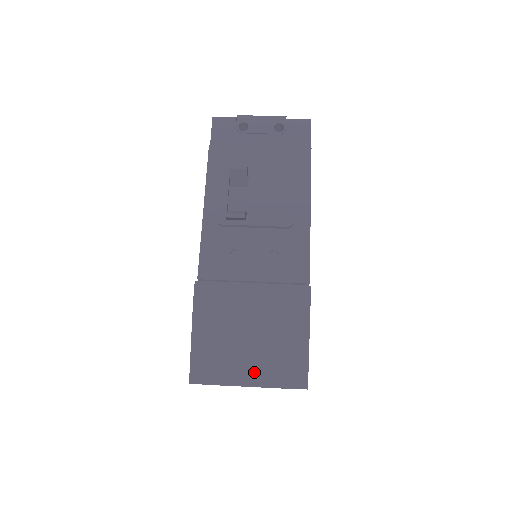
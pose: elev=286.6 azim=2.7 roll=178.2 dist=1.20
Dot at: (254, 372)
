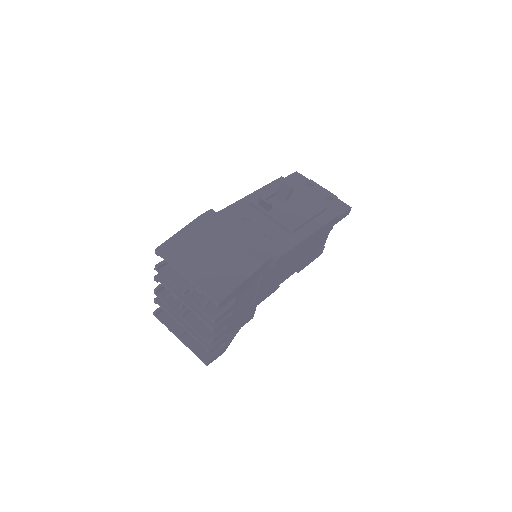
Dot at: (197, 271)
